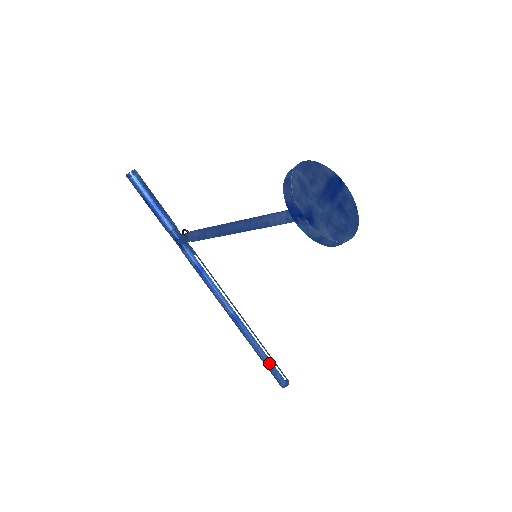
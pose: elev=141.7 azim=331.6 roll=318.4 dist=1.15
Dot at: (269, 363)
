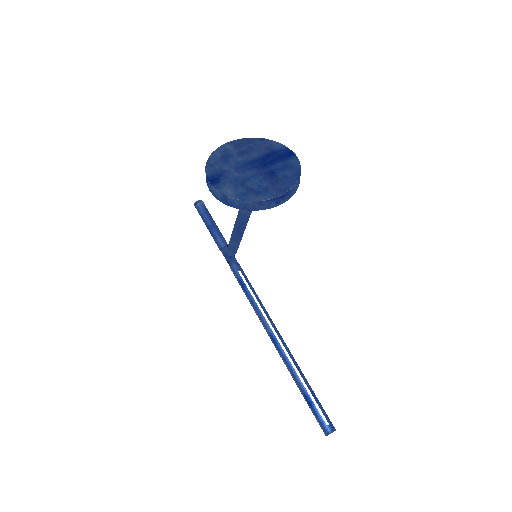
Dot at: (308, 398)
